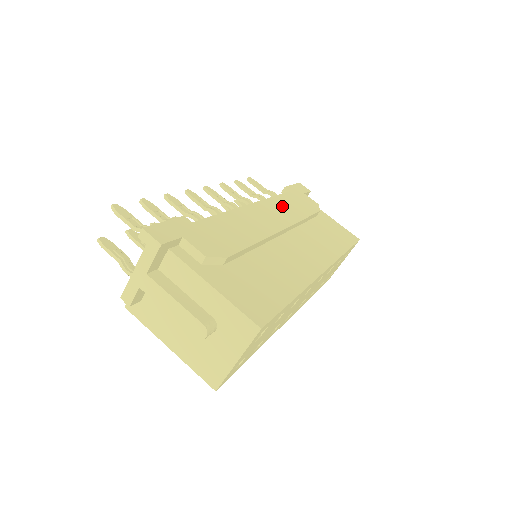
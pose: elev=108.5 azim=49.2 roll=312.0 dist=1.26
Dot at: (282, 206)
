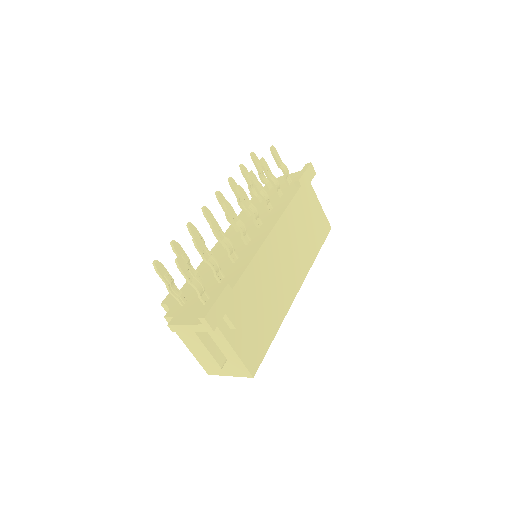
Dot at: (291, 219)
